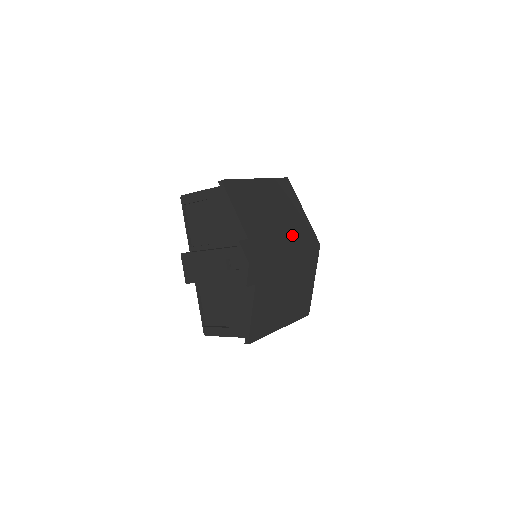
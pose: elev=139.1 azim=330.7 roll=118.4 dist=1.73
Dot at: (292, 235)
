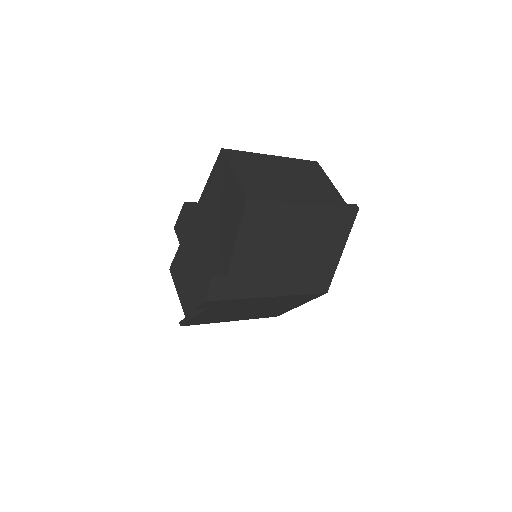
Dot at: (296, 278)
